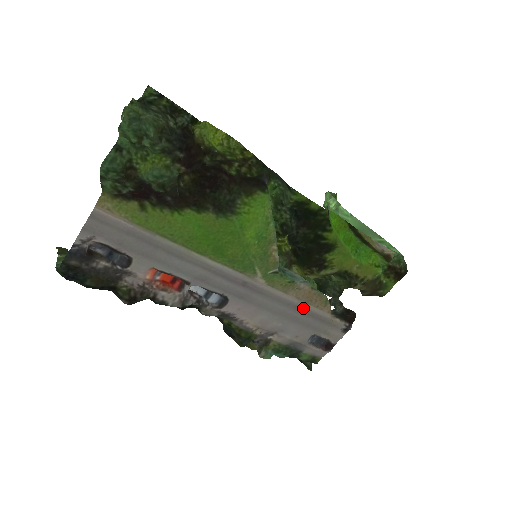
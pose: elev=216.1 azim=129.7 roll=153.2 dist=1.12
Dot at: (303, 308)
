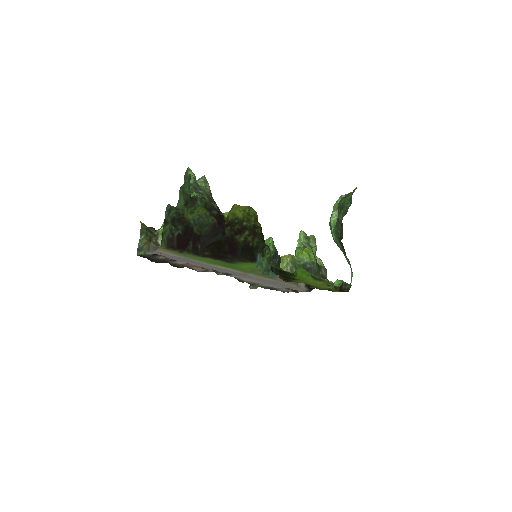
Dot at: (278, 283)
